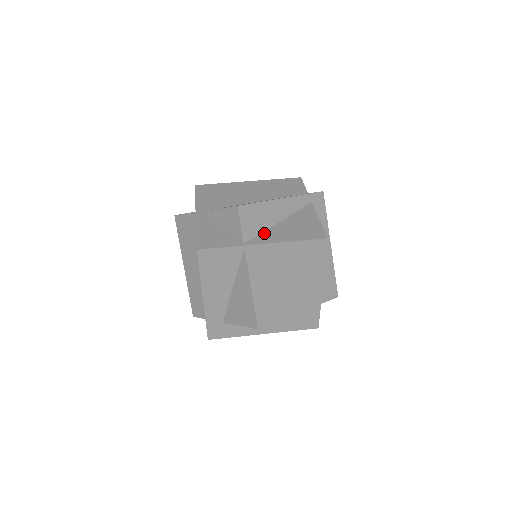
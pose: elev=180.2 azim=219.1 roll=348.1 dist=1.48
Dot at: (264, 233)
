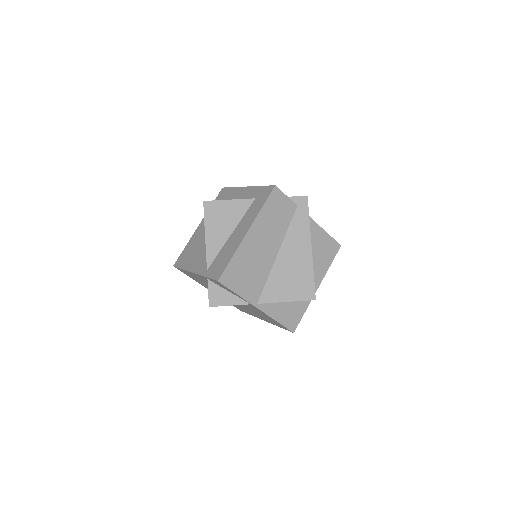
Dot at: occluded
